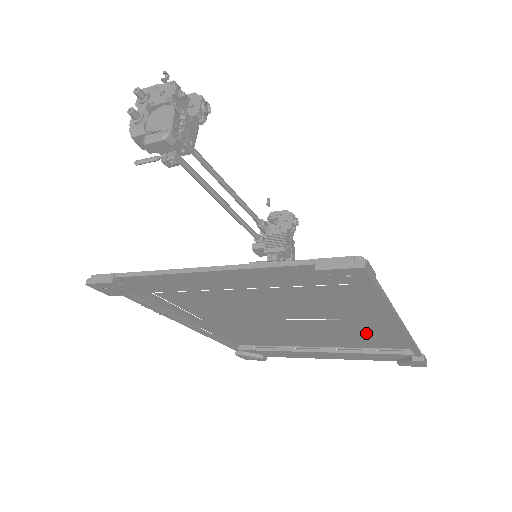
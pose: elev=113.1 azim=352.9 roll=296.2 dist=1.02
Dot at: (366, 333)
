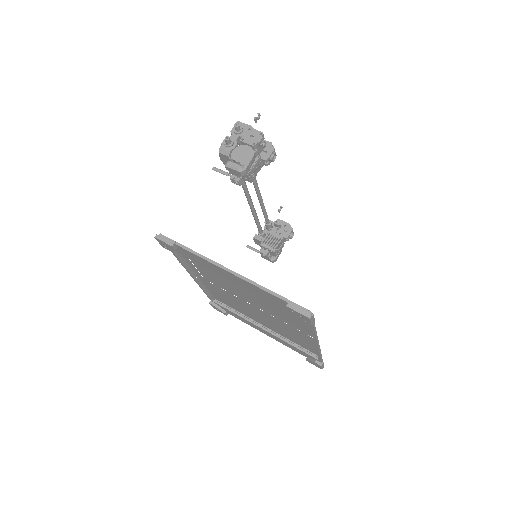
Dot at: (297, 336)
